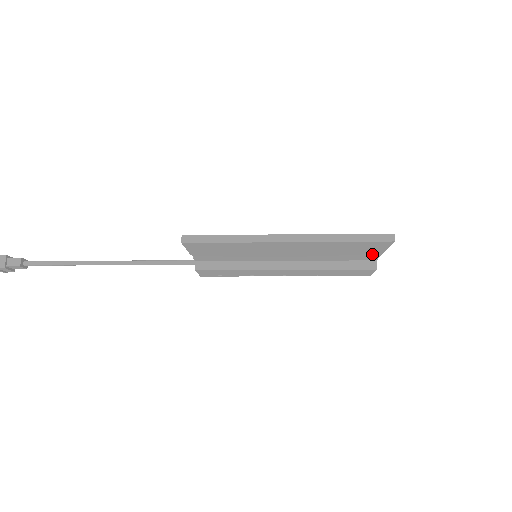
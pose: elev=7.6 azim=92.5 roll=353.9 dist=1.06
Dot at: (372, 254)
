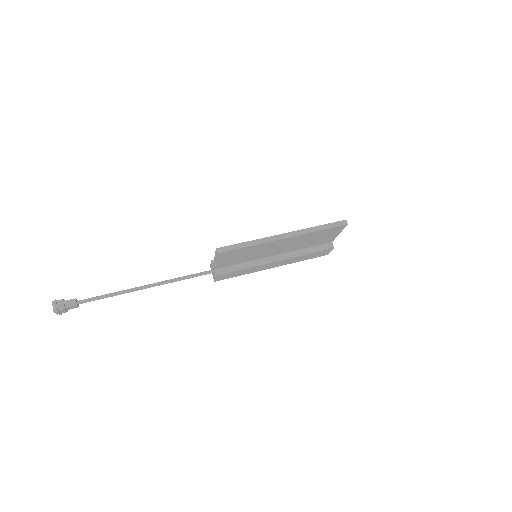
Dot at: (331, 237)
